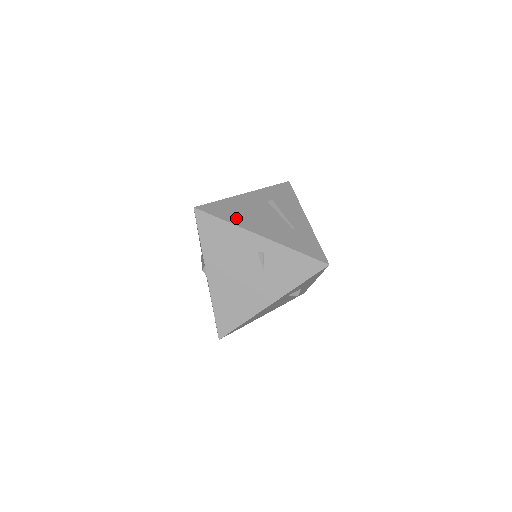
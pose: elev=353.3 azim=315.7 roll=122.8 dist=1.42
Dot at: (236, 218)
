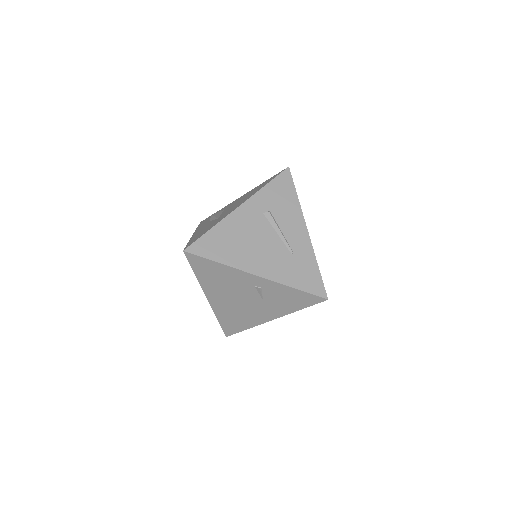
Dot at: (229, 255)
